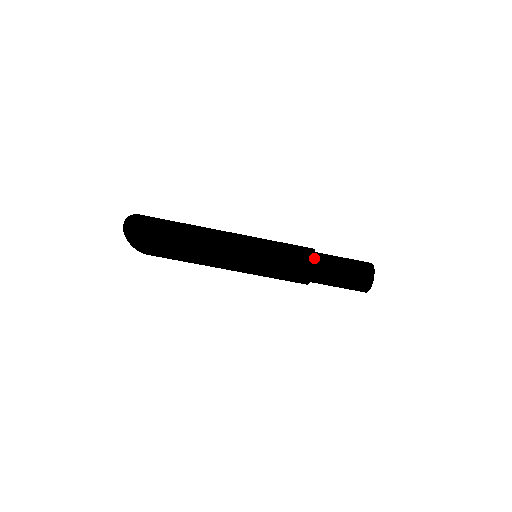
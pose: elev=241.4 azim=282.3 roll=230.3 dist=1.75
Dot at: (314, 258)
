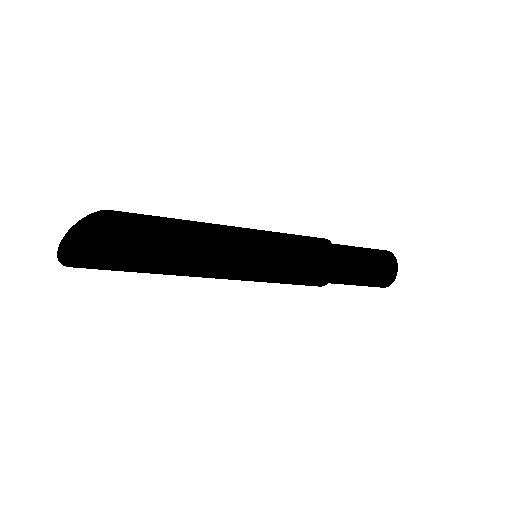
Dot at: (332, 274)
